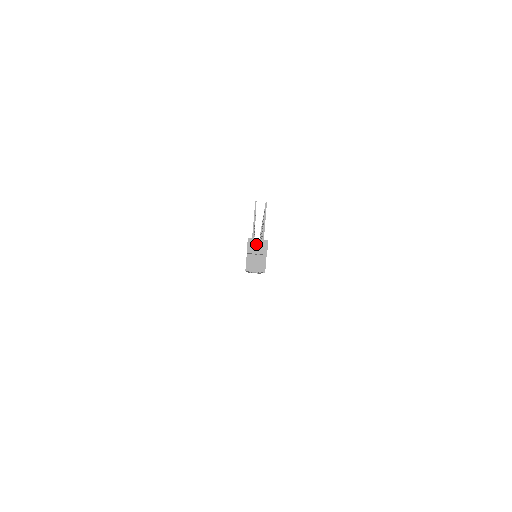
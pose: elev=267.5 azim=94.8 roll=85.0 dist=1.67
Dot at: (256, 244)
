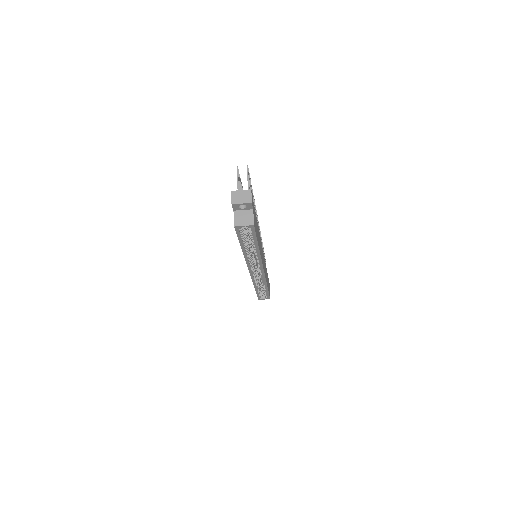
Dot at: (240, 195)
